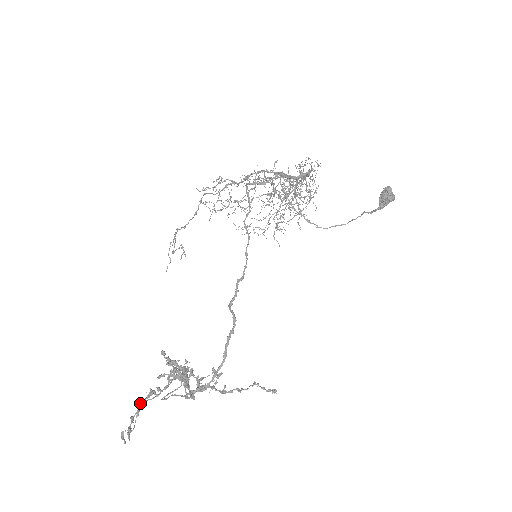
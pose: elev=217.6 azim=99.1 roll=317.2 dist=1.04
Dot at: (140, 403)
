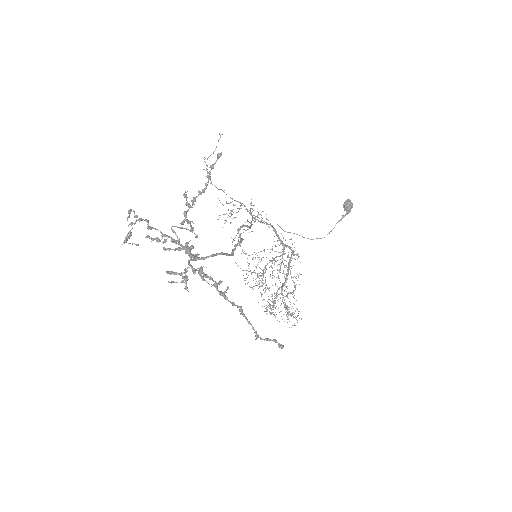
Dot at: (148, 226)
